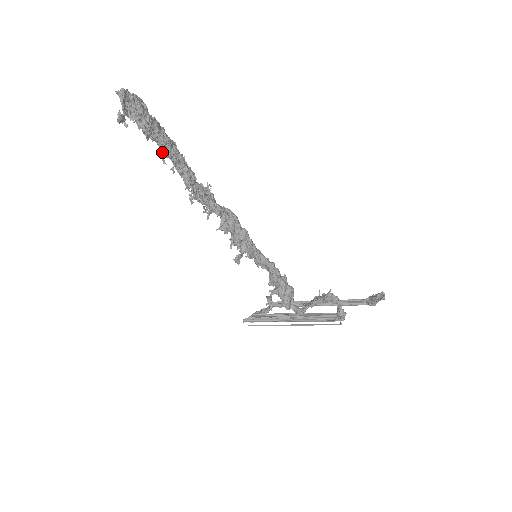
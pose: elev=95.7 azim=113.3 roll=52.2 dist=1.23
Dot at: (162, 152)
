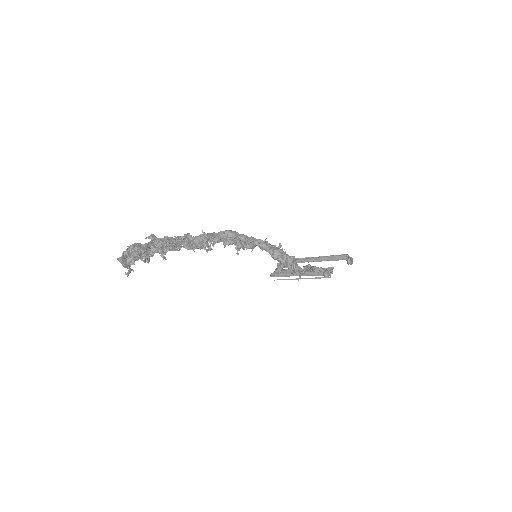
Dot at: (162, 254)
